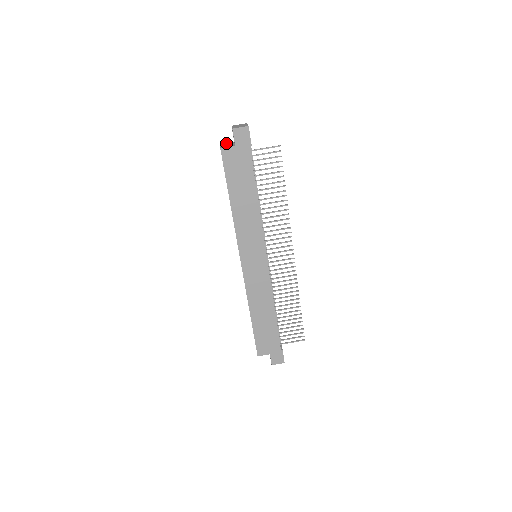
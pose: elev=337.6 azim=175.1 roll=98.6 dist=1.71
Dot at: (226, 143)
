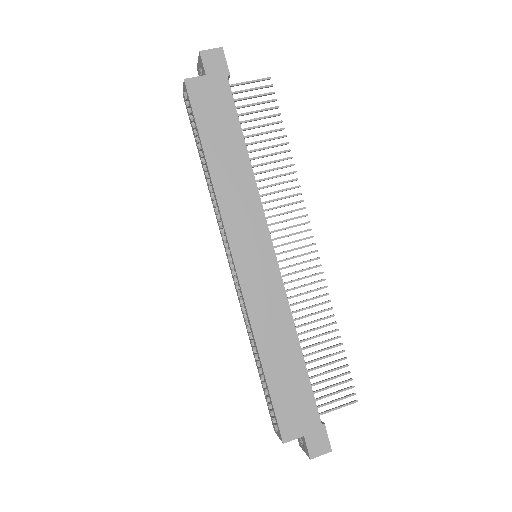
Dot at: occluded
